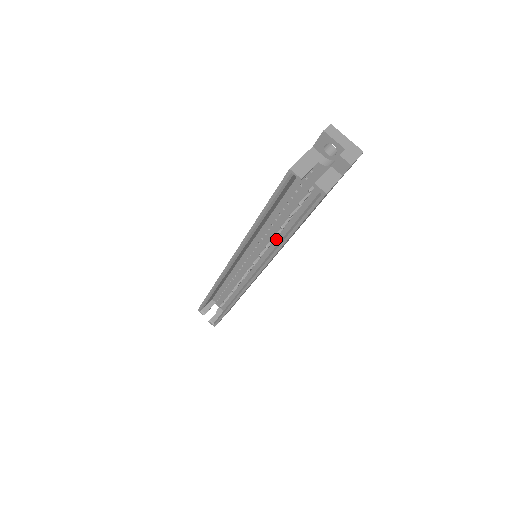
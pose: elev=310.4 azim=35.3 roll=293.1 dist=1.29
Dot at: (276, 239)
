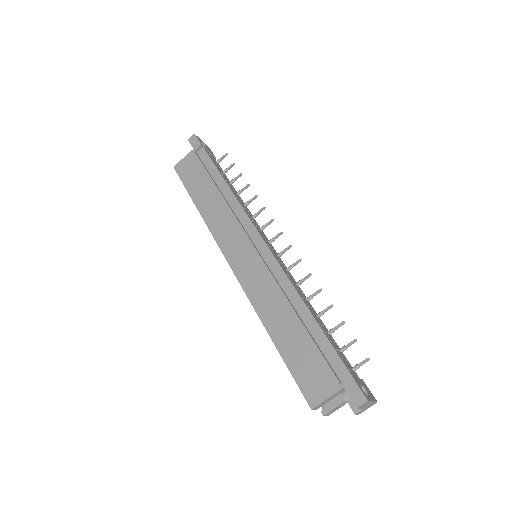
Dot at: occluded
